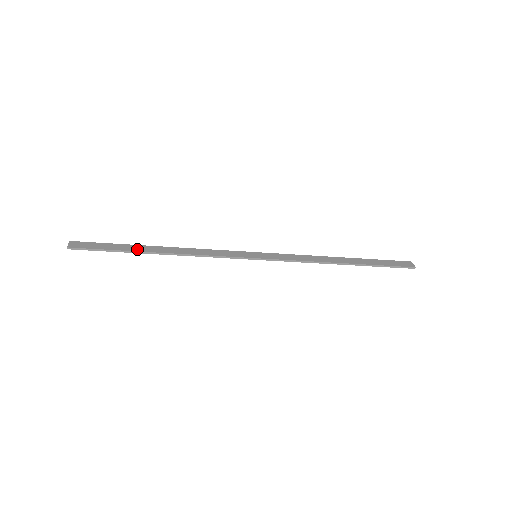
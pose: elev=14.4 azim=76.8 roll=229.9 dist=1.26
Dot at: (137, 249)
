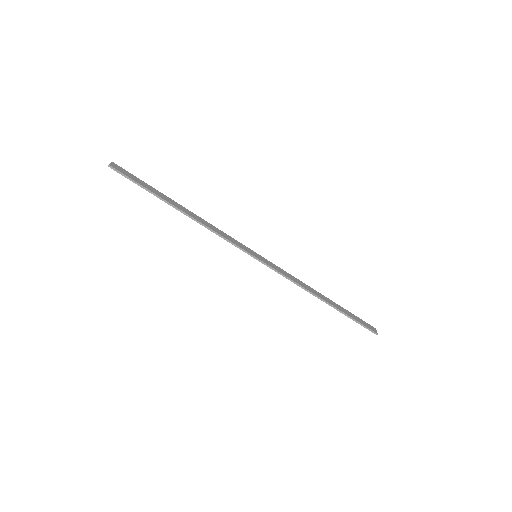
Dot at: (164, 198)
